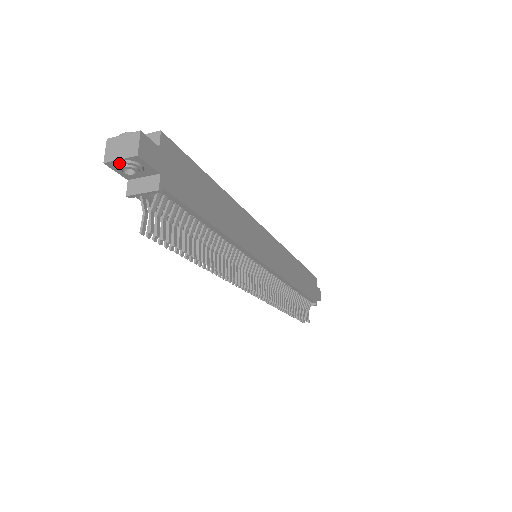
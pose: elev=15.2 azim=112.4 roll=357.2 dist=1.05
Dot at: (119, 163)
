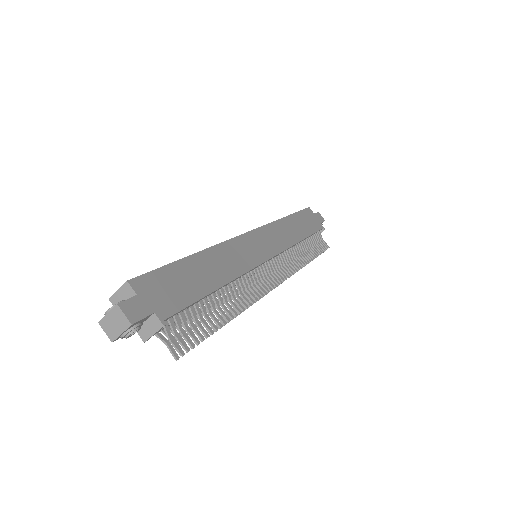
Dot at: (123, 337)
